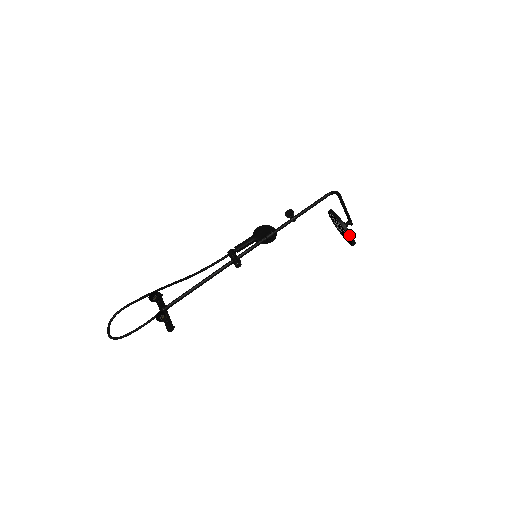
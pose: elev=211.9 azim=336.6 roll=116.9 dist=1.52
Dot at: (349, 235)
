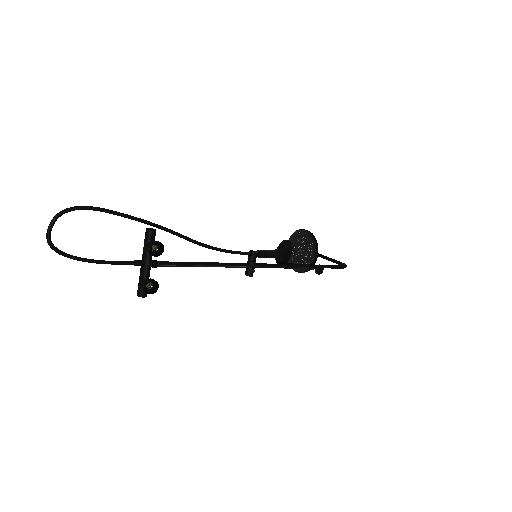
Dot at: (304, 272)
